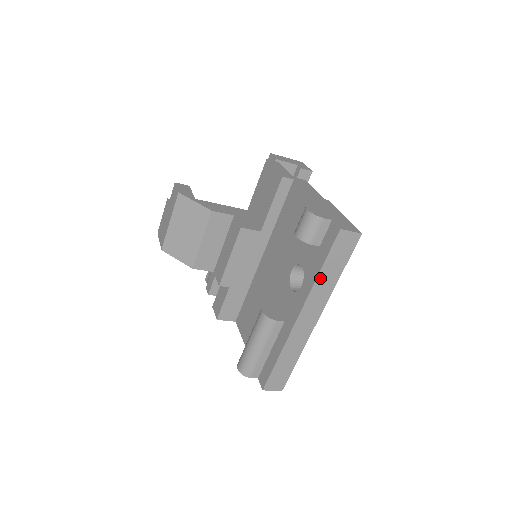
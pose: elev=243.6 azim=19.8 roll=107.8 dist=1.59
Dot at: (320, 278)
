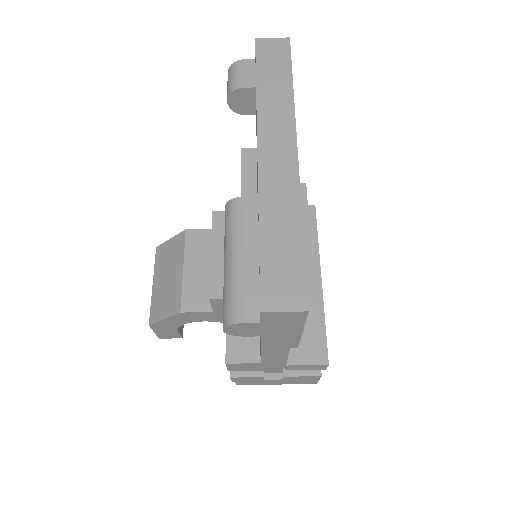
Dot at: (262, 94)
